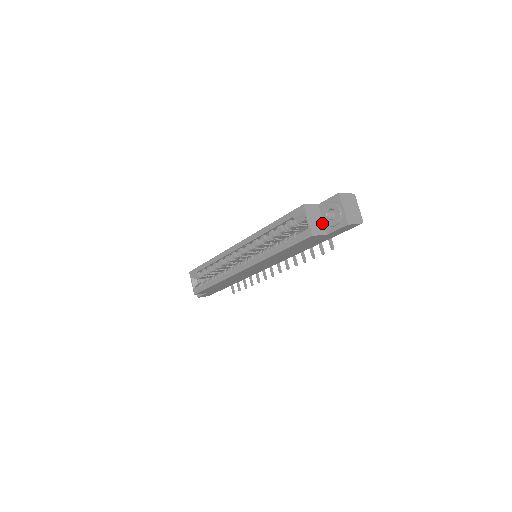
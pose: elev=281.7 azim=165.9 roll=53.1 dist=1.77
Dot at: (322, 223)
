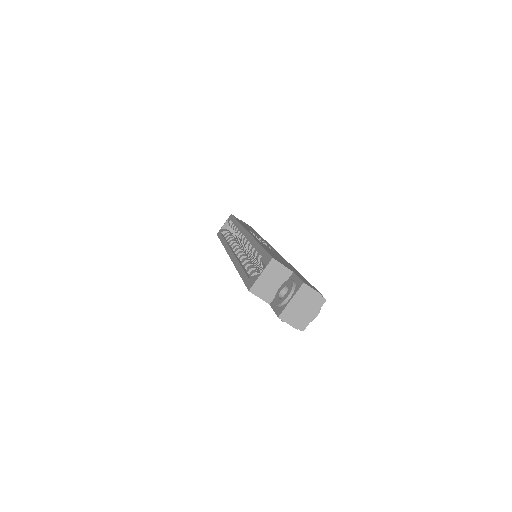
Dot at: (276, 290)
